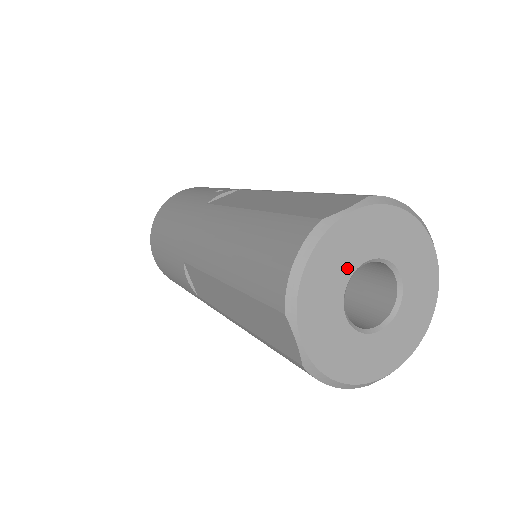
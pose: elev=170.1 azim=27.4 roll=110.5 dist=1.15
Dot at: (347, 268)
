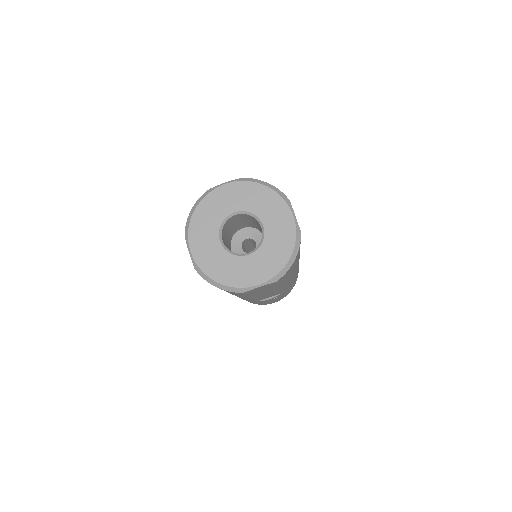
Dot at: (222, 214)
